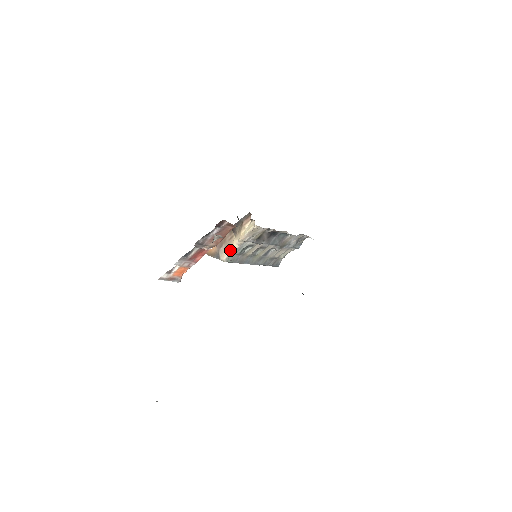
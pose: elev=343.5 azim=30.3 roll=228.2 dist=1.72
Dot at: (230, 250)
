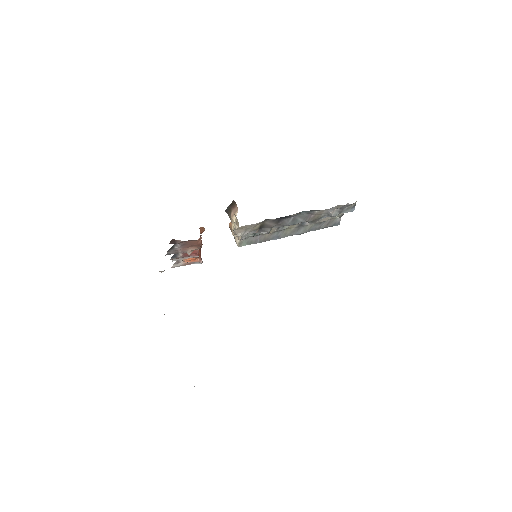
Dot at: occluded
